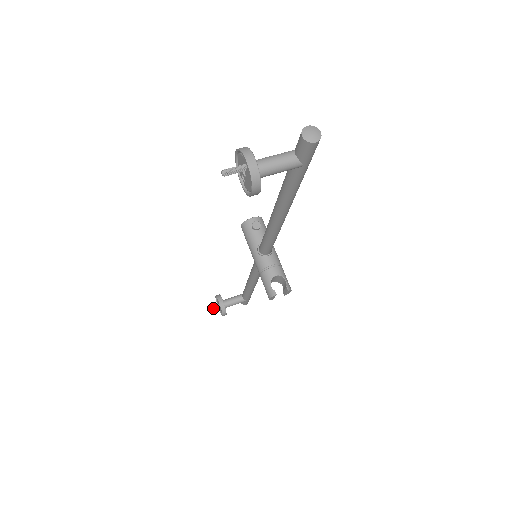
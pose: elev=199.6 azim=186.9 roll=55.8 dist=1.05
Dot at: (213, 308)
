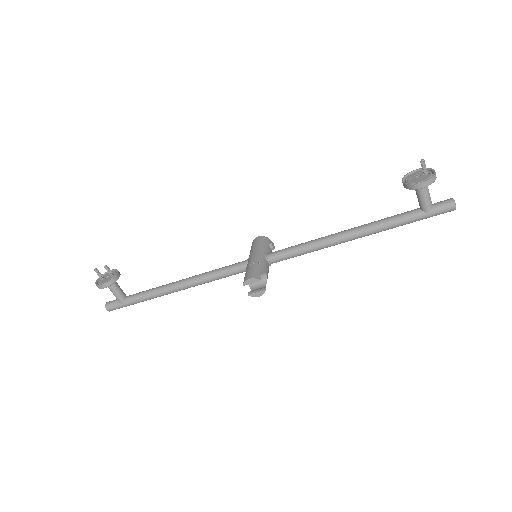
Dot at: occluded
